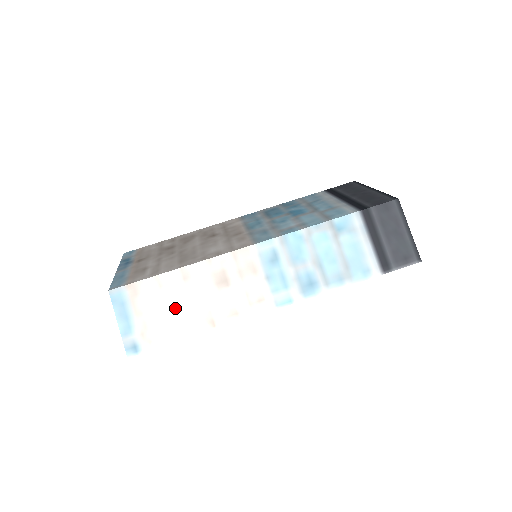
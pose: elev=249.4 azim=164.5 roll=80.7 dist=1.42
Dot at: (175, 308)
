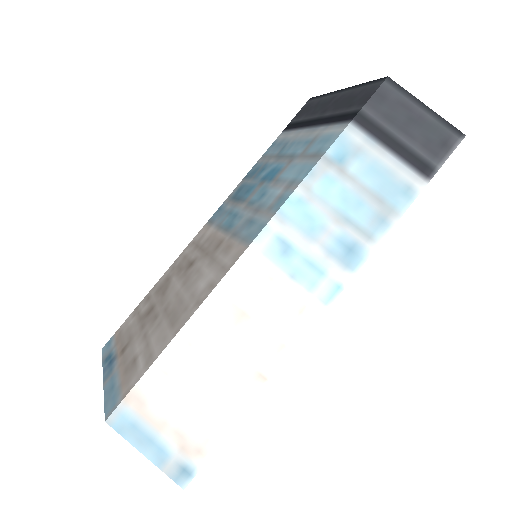
Dot at: (202, 389)
